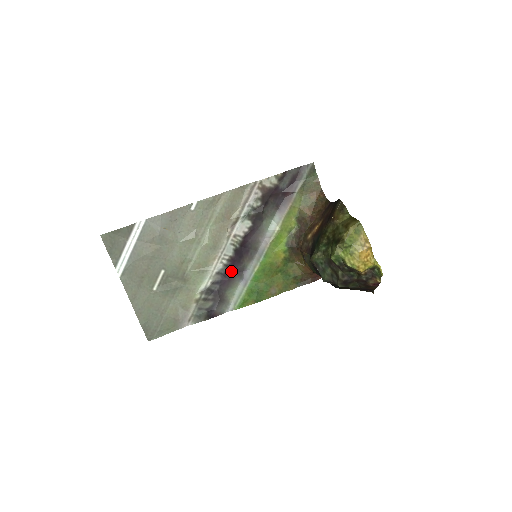
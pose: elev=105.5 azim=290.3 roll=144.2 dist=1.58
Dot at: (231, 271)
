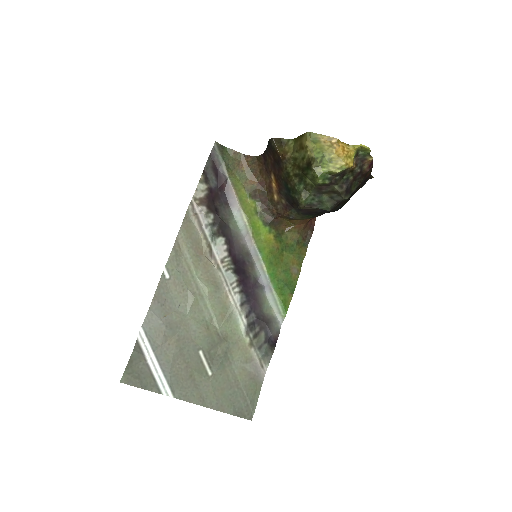
Dot at: (249, 291)
